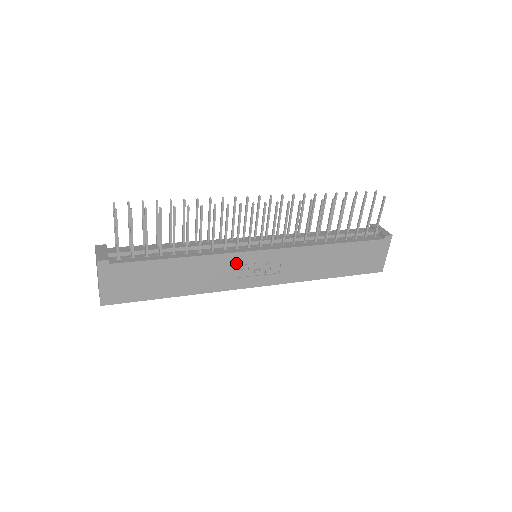
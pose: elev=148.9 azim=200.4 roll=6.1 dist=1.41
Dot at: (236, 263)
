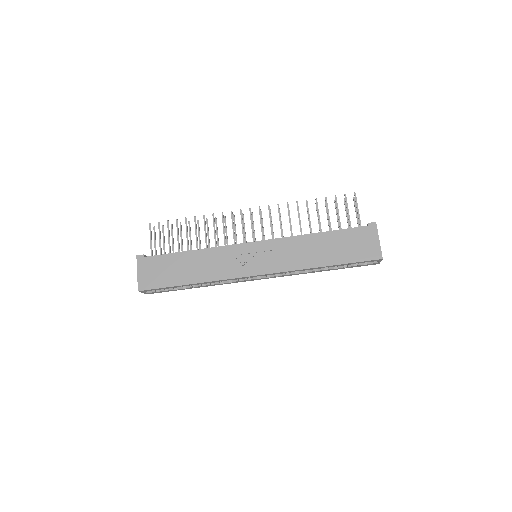
Dot at: (234, 254)
